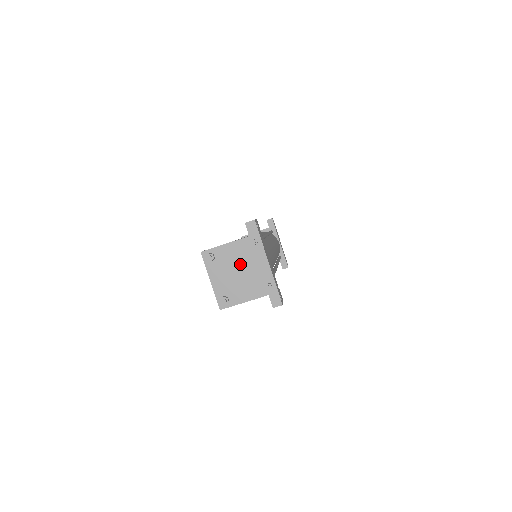
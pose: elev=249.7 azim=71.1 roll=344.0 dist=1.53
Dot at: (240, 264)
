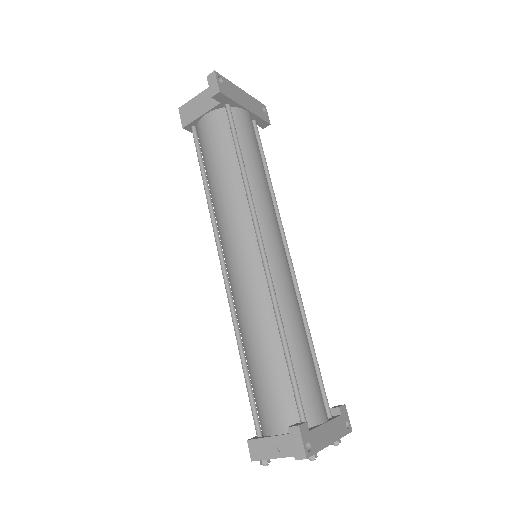
Dot at: occluded
